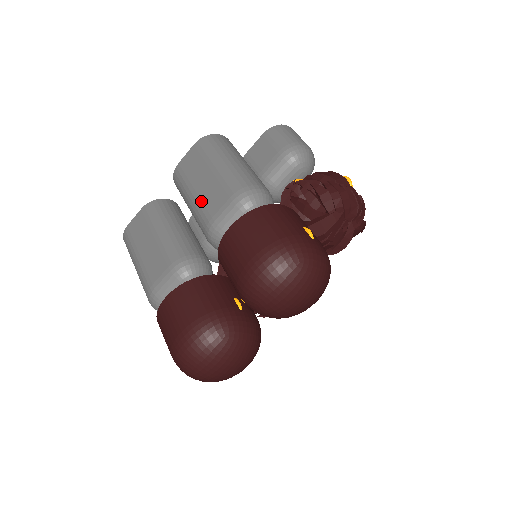
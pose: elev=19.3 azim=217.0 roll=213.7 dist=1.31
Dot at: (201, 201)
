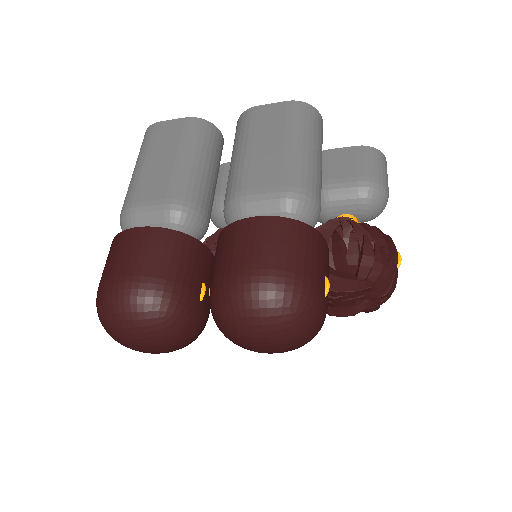
Dot at: (249, 163)
